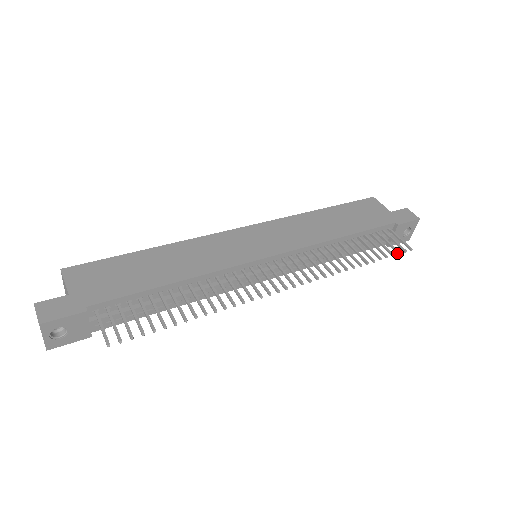
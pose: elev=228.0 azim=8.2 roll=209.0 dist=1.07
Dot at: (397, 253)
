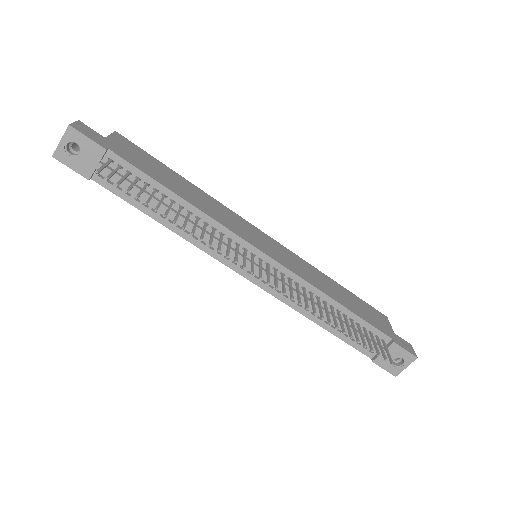
Dot at: (377, 354)
